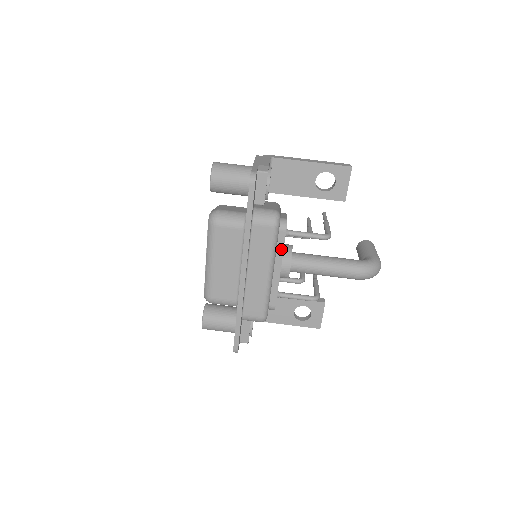
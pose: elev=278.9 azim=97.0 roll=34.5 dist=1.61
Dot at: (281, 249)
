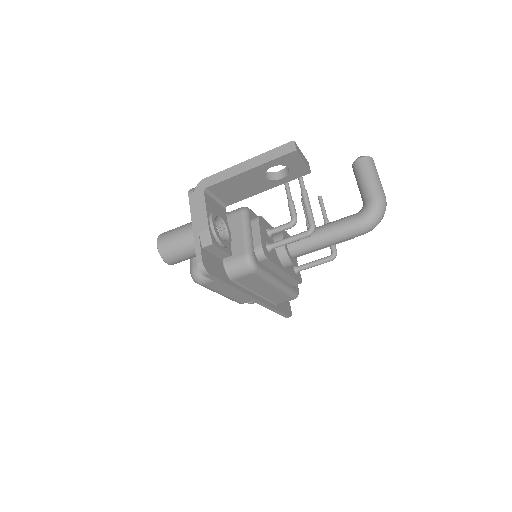
Dot at: (274, 266)
